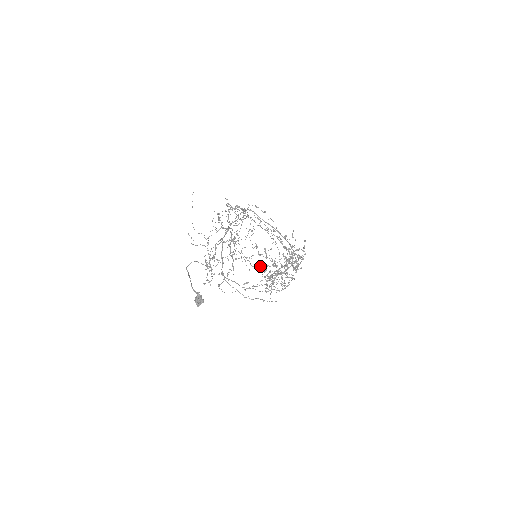
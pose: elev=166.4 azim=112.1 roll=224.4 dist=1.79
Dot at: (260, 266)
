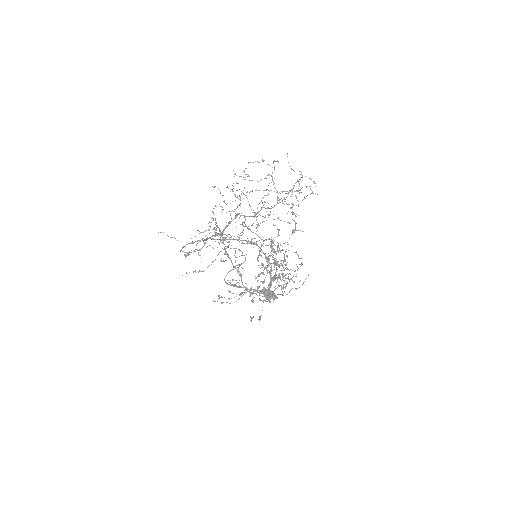
Dot at: occluded
